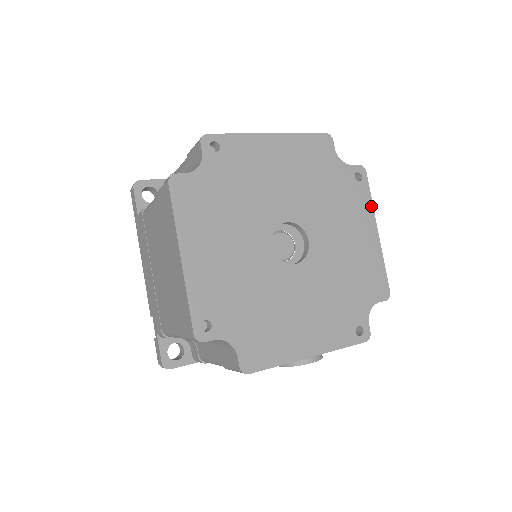
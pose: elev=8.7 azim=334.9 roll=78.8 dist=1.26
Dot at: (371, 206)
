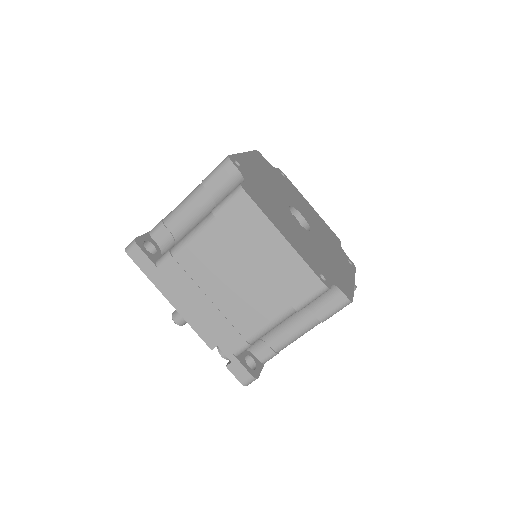
Dot at: (298, 191)
